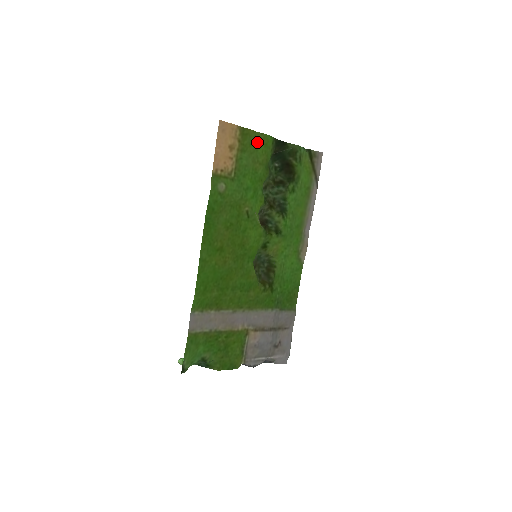
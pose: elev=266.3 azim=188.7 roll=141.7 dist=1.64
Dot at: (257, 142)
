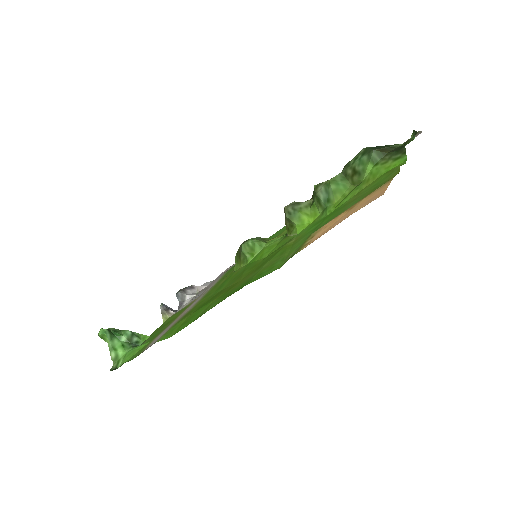
Dot at: (385, 177)
